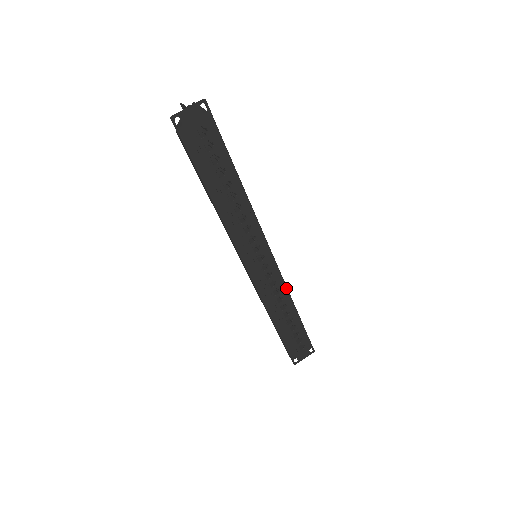
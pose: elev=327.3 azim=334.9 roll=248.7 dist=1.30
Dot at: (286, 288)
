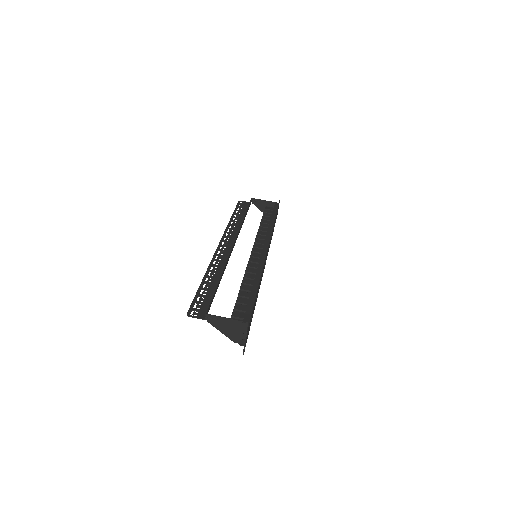
Dot at: occluded
